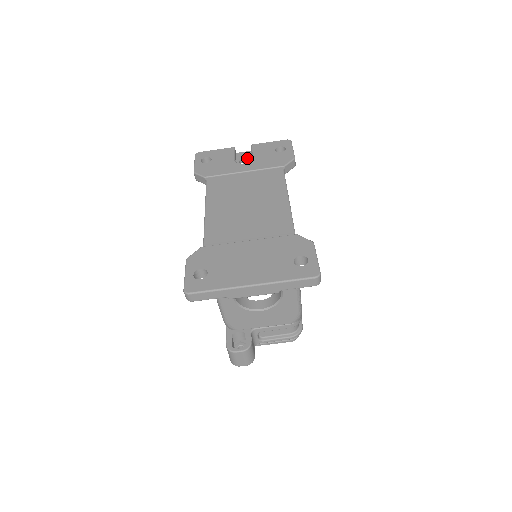
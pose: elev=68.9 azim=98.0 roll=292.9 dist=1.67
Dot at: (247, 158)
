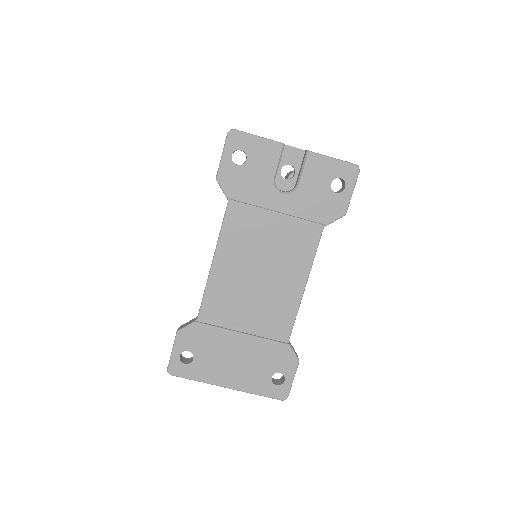
Dot at: (294, 167)
